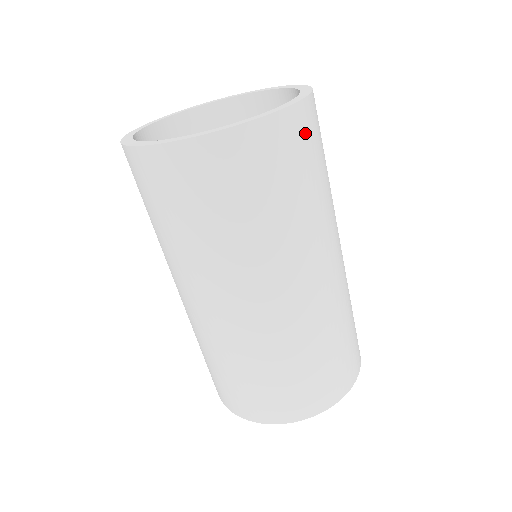
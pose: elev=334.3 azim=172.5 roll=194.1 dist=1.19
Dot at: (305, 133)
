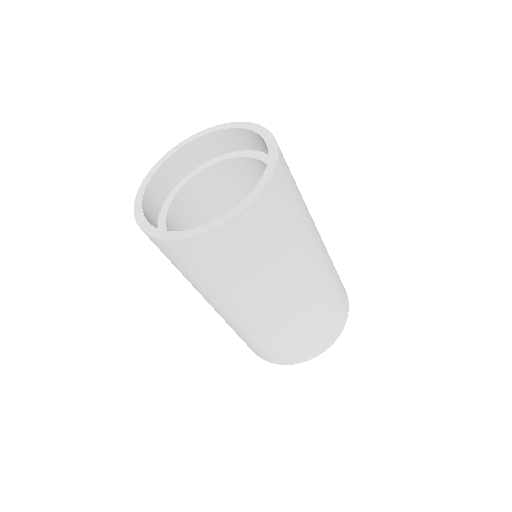
Dot at: (281, 193)
